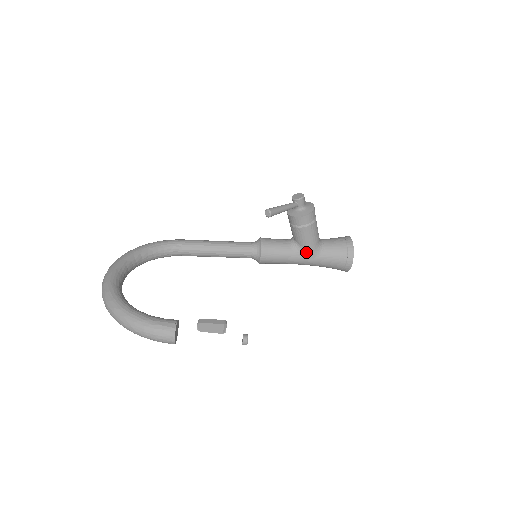
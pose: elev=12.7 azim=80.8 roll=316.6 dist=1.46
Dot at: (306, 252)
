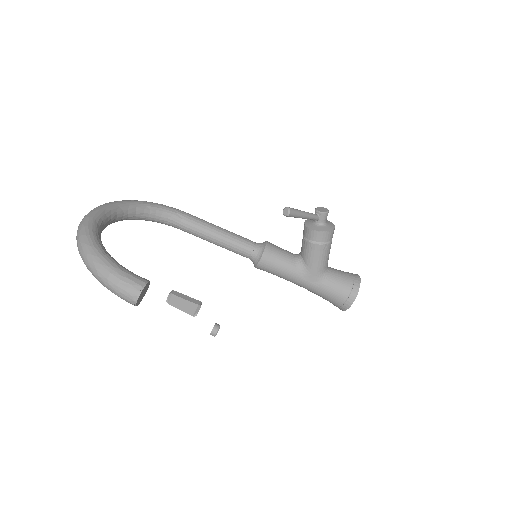
Dot at: (309, 273)
